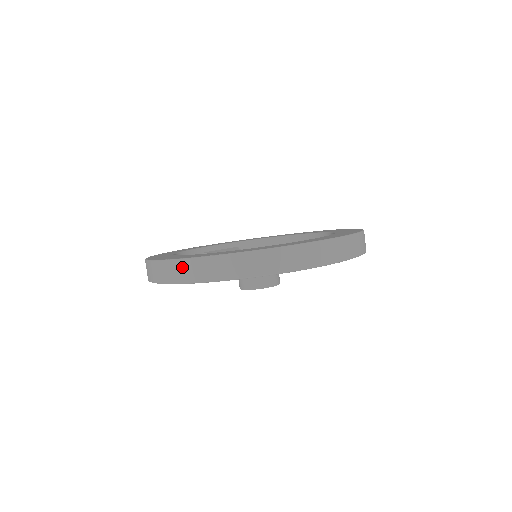
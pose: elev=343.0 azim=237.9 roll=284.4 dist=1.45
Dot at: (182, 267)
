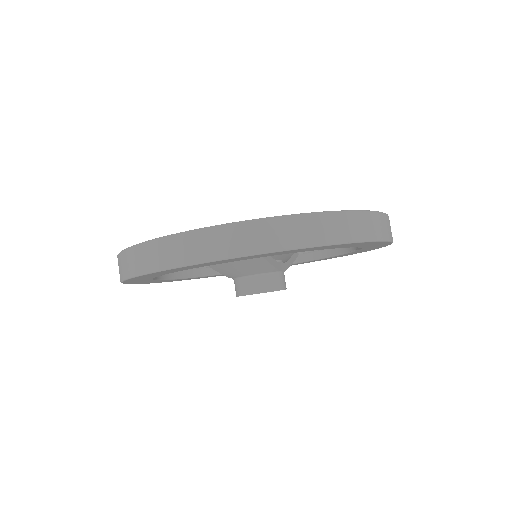
Dot at: occluded
